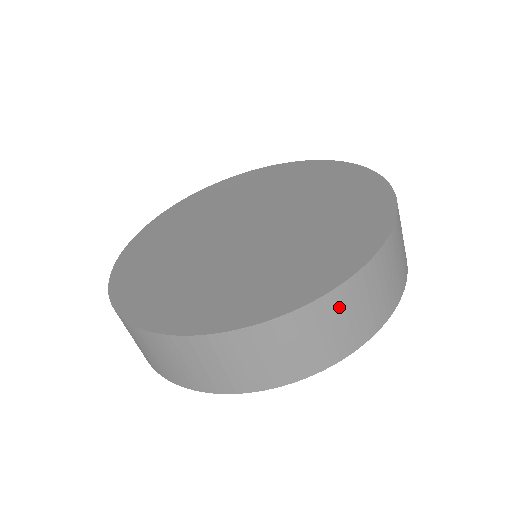
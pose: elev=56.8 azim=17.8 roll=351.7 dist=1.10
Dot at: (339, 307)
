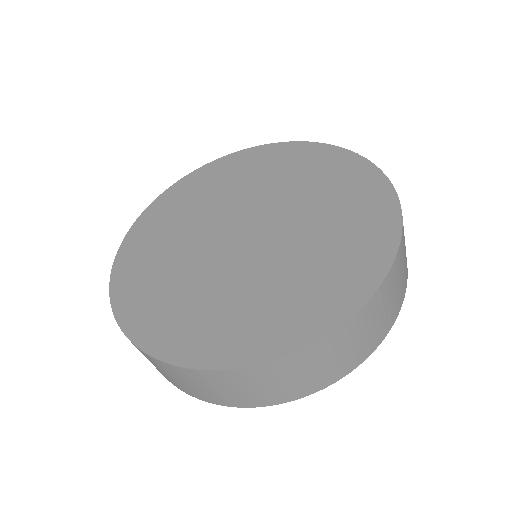
Dot at: (345, 338)
